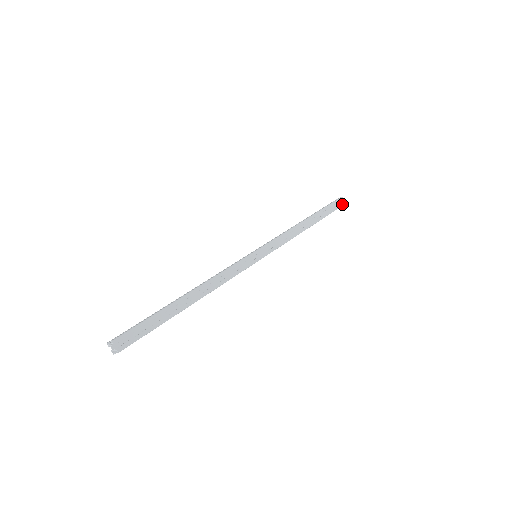
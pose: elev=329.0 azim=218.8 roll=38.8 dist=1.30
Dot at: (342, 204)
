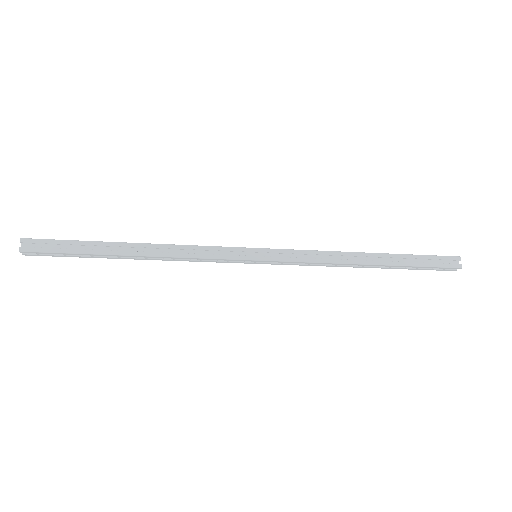
Dot at: (453, 265)
